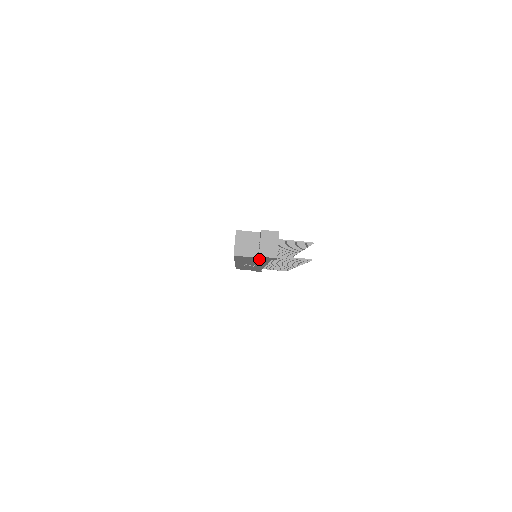
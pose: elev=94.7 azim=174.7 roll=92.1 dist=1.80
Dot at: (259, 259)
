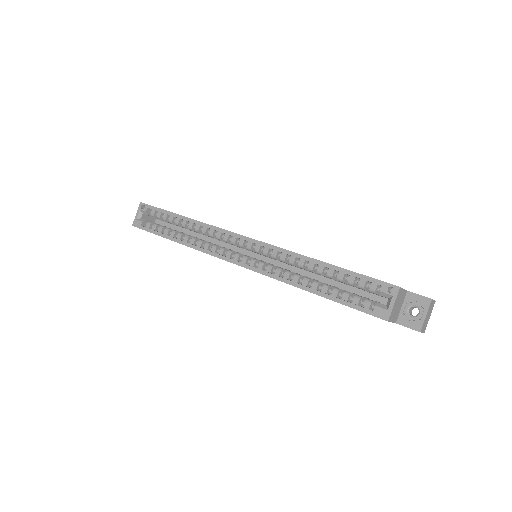
Dot at: occluded
